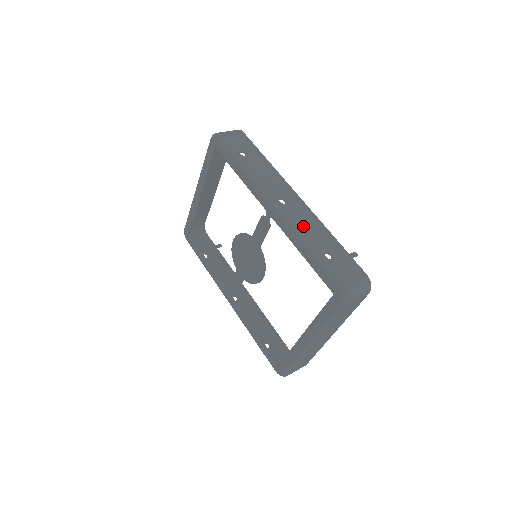
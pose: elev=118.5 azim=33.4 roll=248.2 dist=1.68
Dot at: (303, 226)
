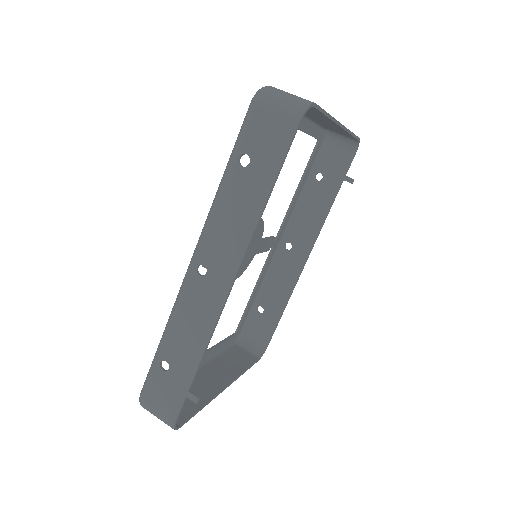
Dot at: (182, 316)
